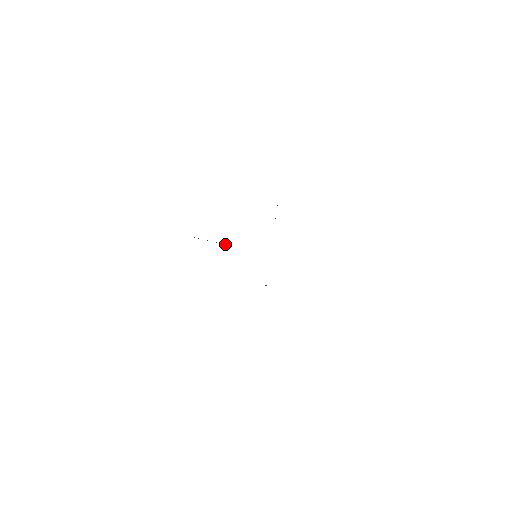
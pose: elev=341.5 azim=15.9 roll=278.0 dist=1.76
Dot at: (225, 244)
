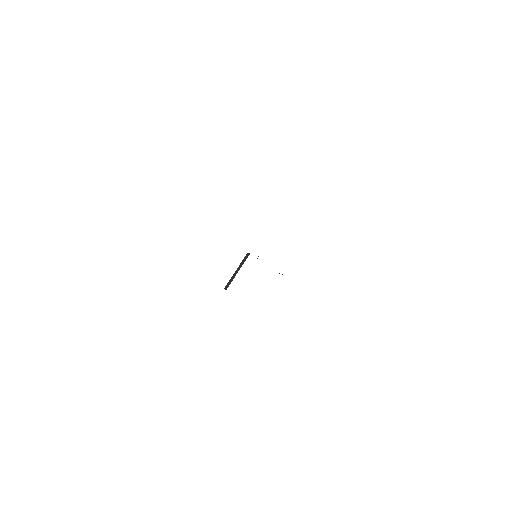
Dot at: occluded
